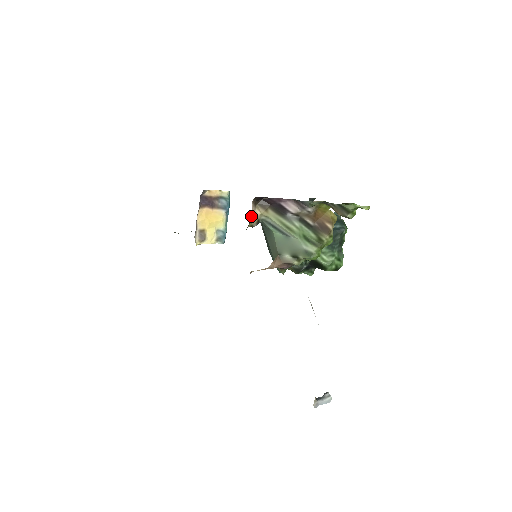
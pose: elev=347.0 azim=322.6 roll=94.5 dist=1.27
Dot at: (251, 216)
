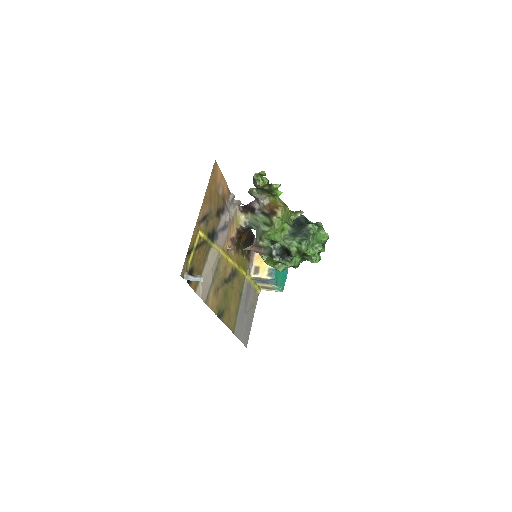
Dot at: (235, 216)
